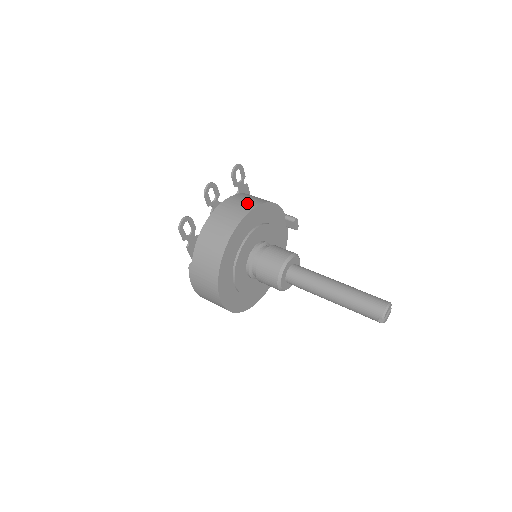
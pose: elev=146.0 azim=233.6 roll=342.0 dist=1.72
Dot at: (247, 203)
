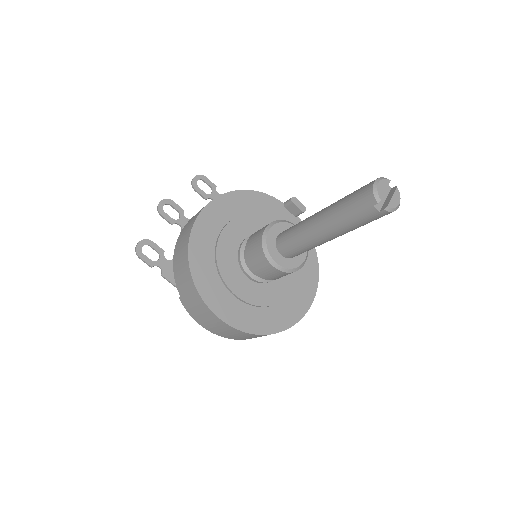
Dot at: occluded
